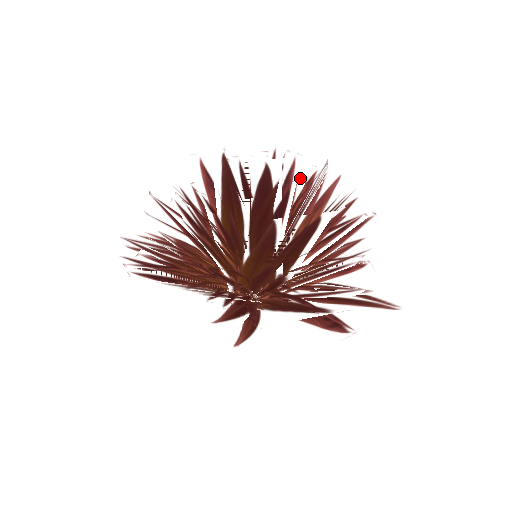
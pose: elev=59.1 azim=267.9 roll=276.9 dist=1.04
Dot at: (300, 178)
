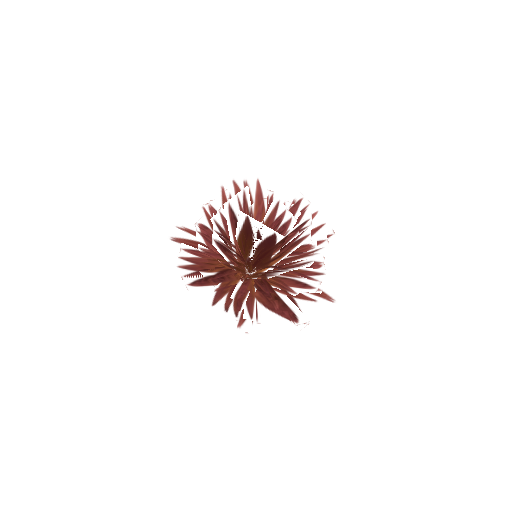
Dot at: occluded
